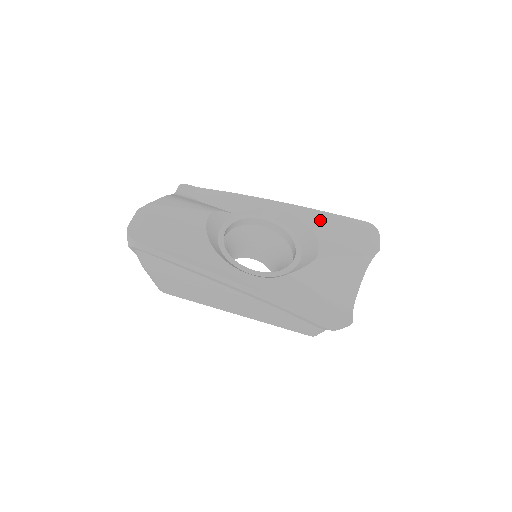
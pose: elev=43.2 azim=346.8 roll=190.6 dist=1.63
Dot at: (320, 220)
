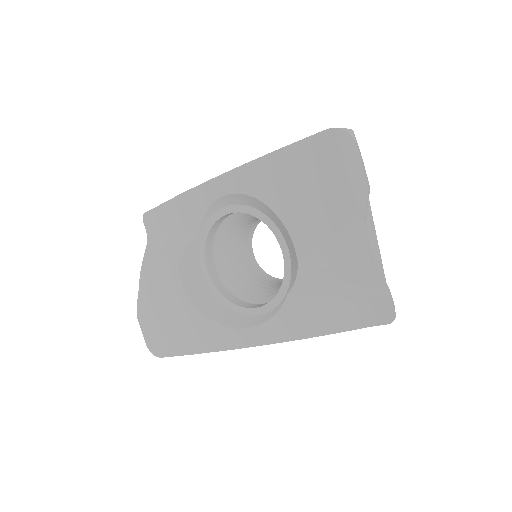
Dot at: (271, 180)
